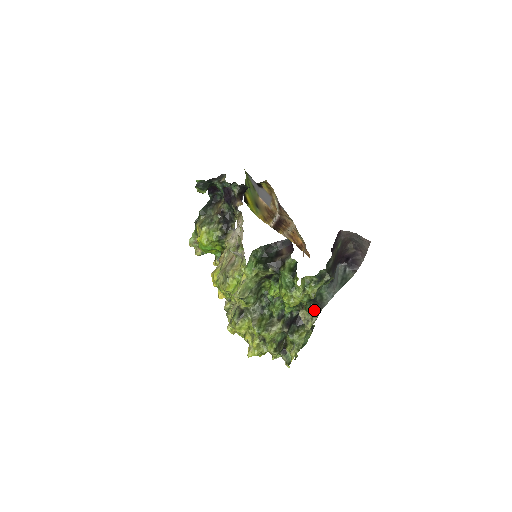
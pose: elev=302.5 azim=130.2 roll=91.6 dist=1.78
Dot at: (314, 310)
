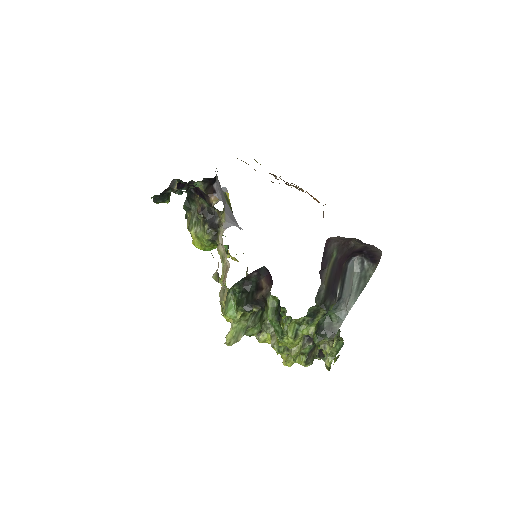
Dot at: (324, 340)
